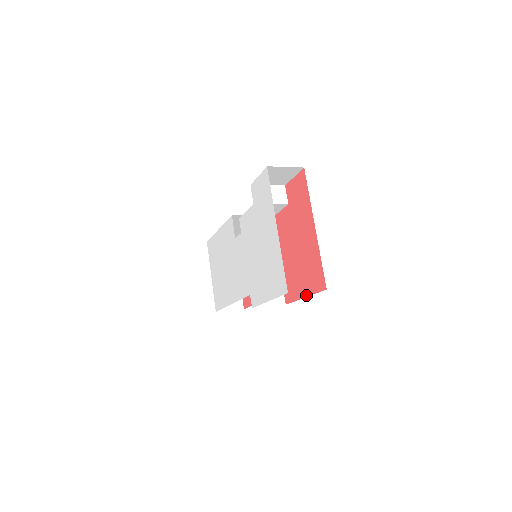
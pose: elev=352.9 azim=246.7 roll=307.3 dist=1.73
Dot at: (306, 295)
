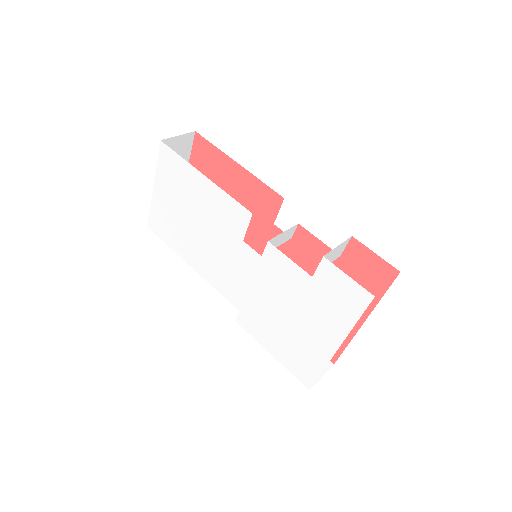
Dot at: occluded
